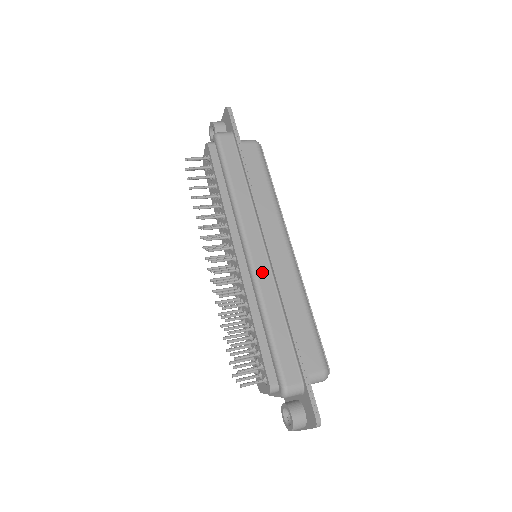
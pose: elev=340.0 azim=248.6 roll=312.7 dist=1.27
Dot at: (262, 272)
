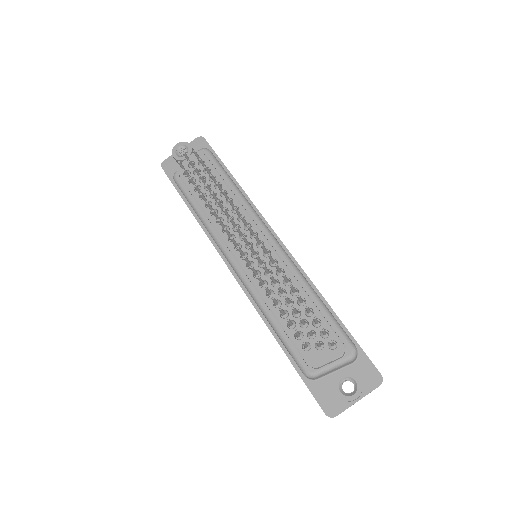
Dot at: occluded
